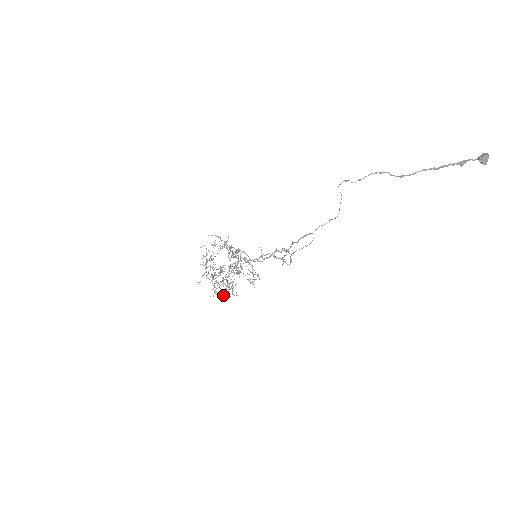
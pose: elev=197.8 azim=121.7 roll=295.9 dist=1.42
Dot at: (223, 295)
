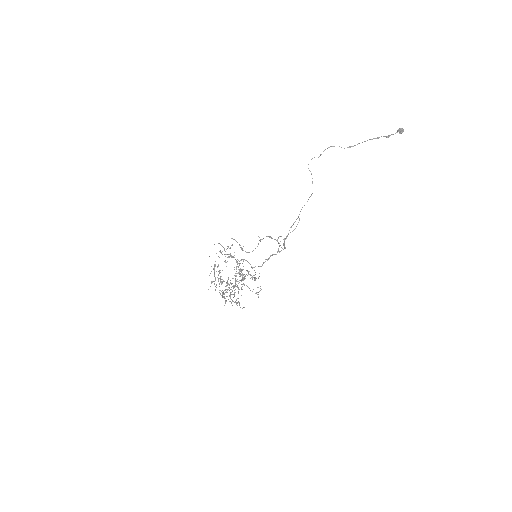
Dot at: occluded
